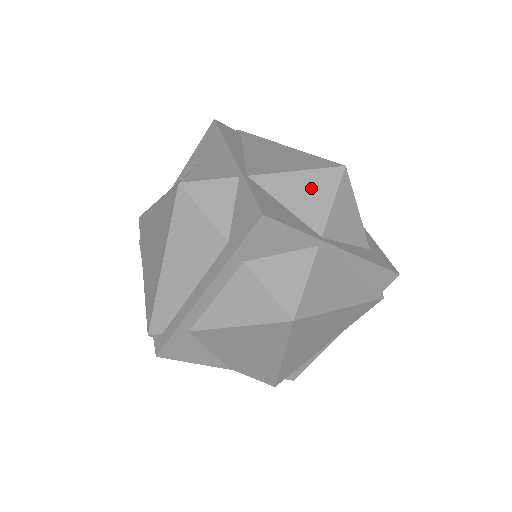
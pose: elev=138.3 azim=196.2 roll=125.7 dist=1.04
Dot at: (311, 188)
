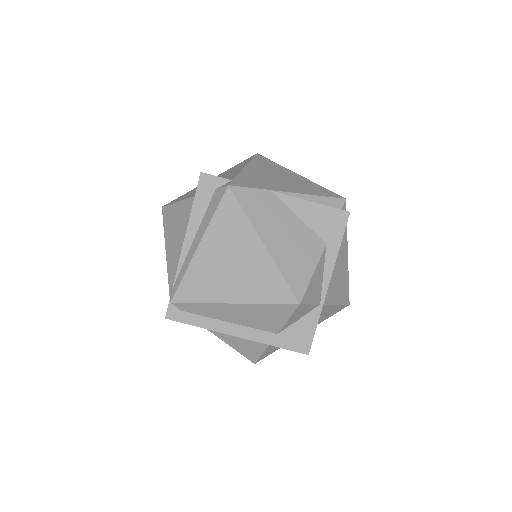
Dot at: (329, 313)
